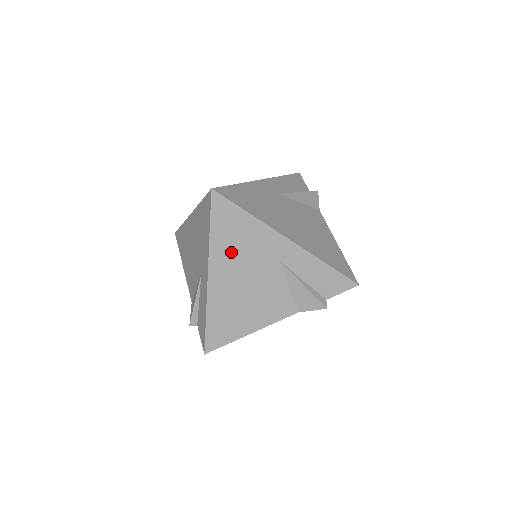
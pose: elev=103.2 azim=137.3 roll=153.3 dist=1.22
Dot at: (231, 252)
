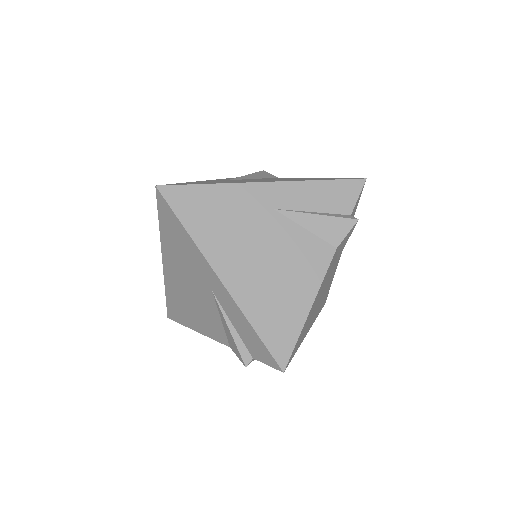
Dot at: (222, 235)
